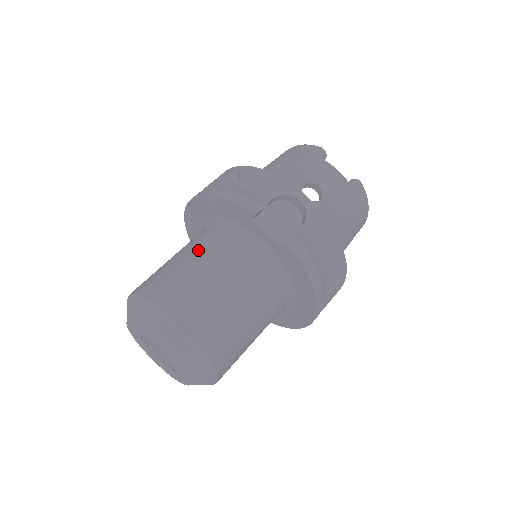
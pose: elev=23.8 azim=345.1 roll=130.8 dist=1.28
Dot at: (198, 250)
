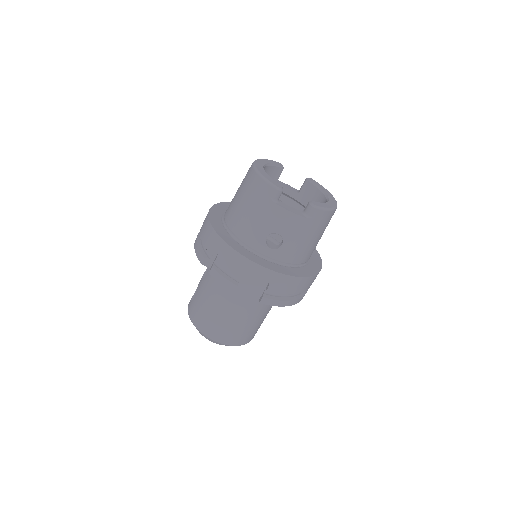
Dot at: (212, 293)
